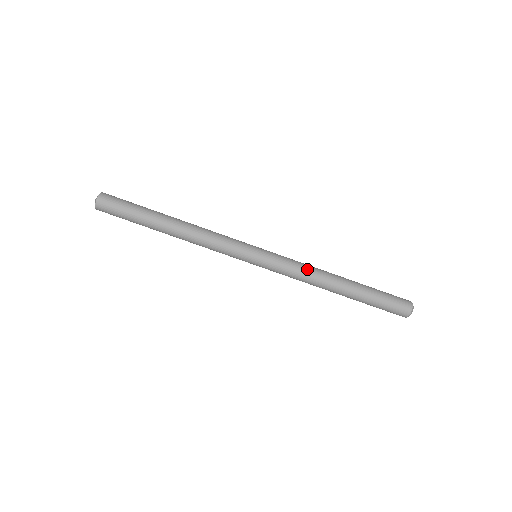
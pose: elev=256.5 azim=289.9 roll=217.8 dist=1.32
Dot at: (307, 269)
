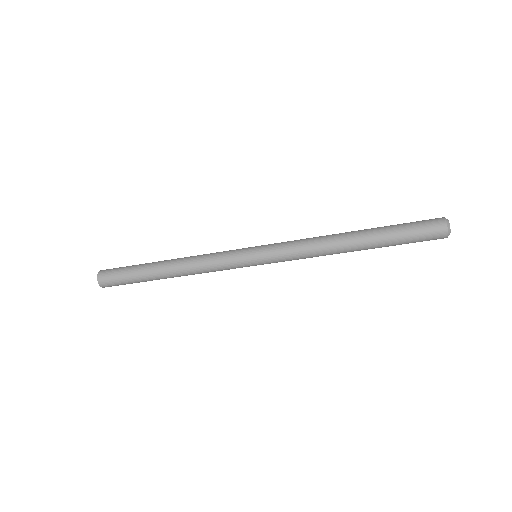
Dot at: (309, 243)
